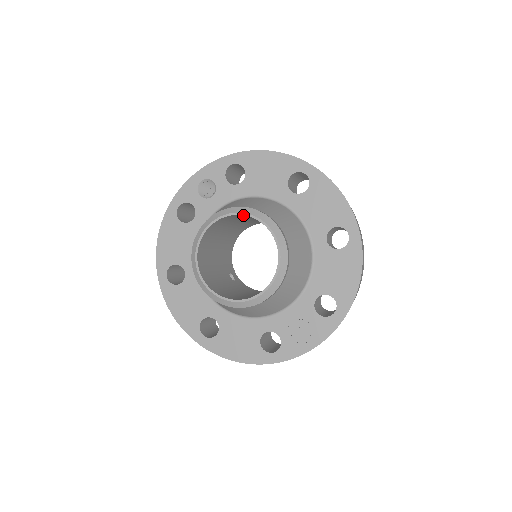
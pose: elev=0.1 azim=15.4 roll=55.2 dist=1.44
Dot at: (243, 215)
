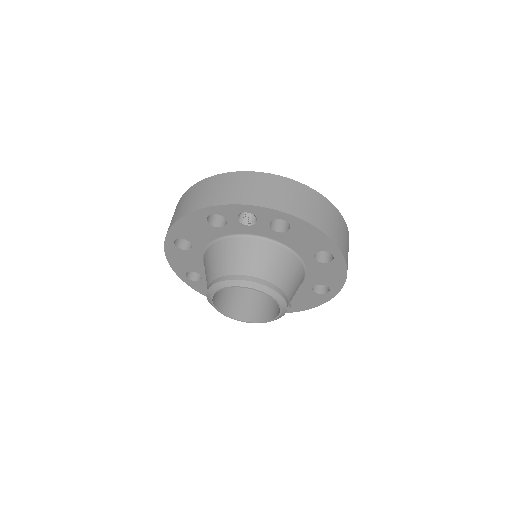
Dot at: (268, 293)
